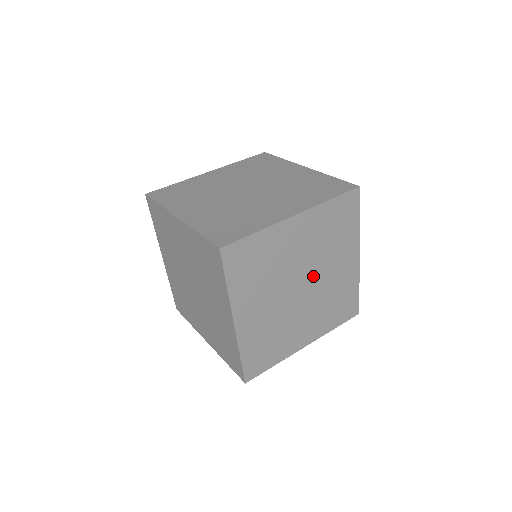
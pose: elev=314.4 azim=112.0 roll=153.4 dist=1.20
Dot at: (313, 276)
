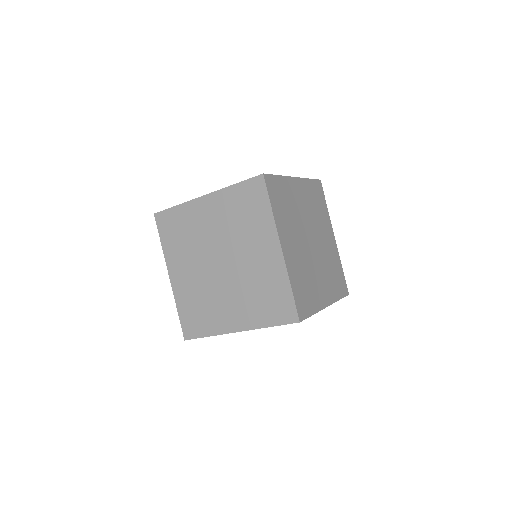
Dot at: (315, 237)
